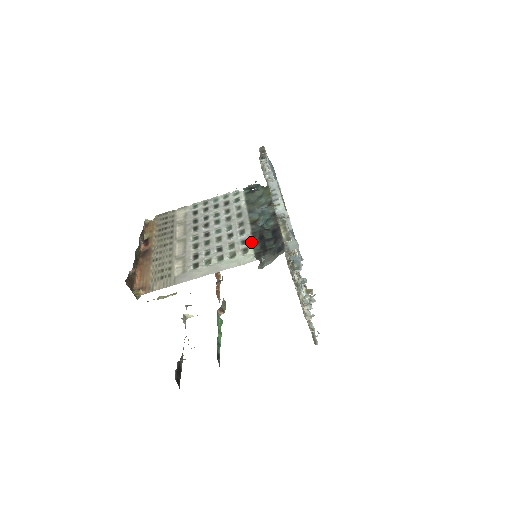
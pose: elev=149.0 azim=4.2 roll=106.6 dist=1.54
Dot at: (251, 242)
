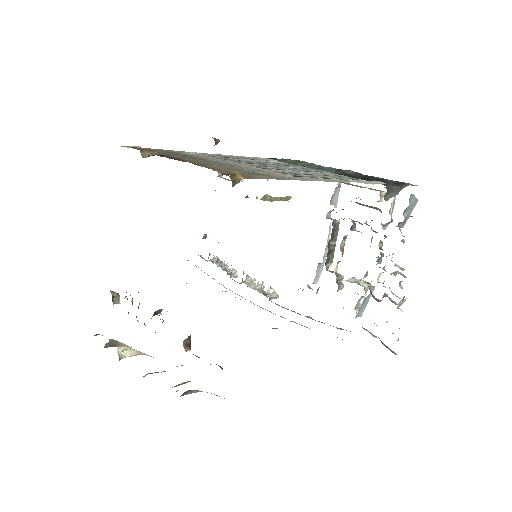
Dot at: occluded
